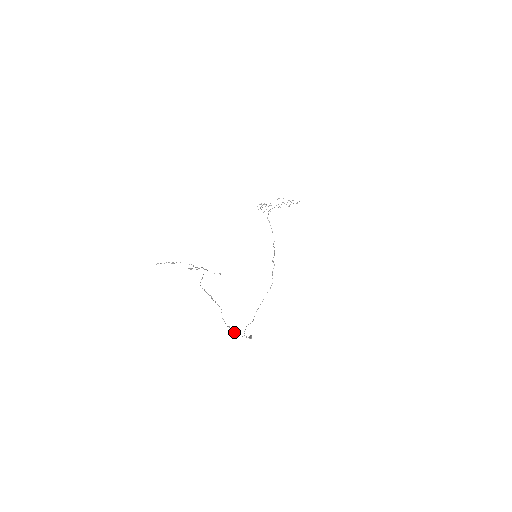
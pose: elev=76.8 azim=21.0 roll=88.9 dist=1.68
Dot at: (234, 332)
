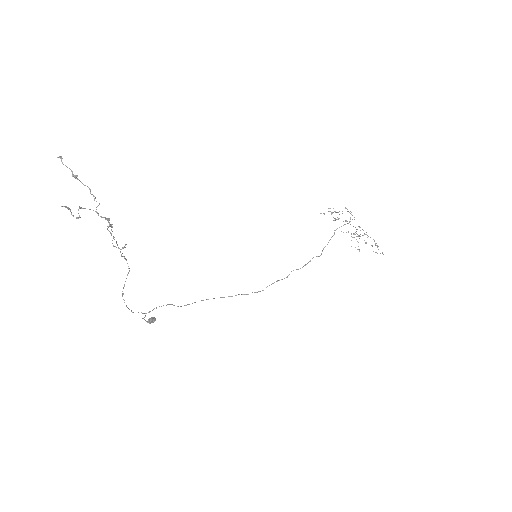
Dot at: occluded
